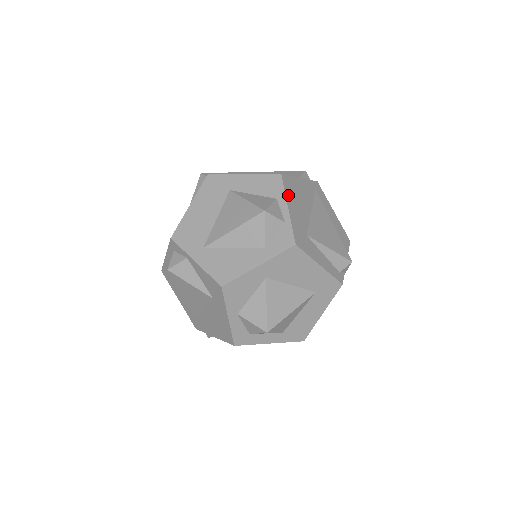
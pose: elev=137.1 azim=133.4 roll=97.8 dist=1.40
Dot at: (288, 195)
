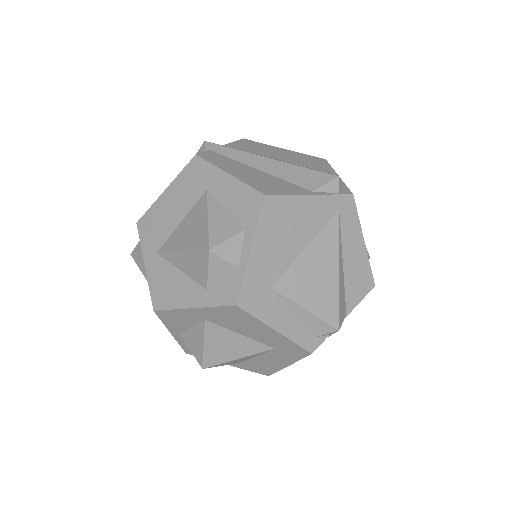
Dot at: (263, 228)
